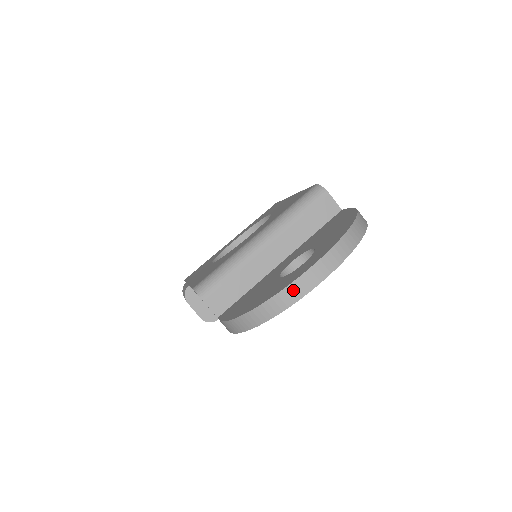
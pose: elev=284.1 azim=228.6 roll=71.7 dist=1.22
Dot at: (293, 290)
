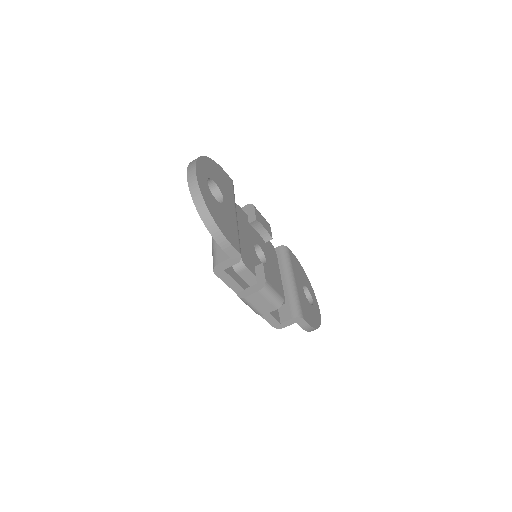
Dot at: (192, 185)
